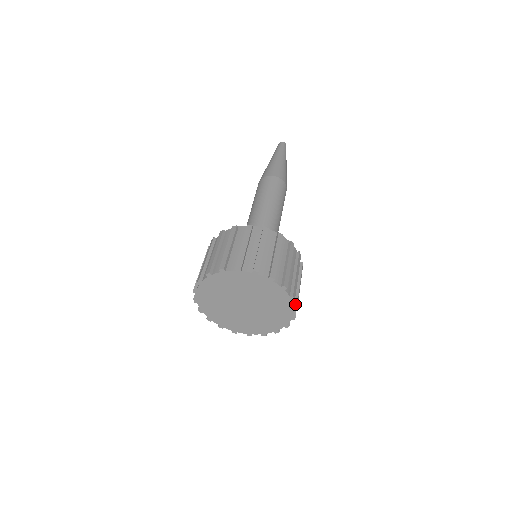
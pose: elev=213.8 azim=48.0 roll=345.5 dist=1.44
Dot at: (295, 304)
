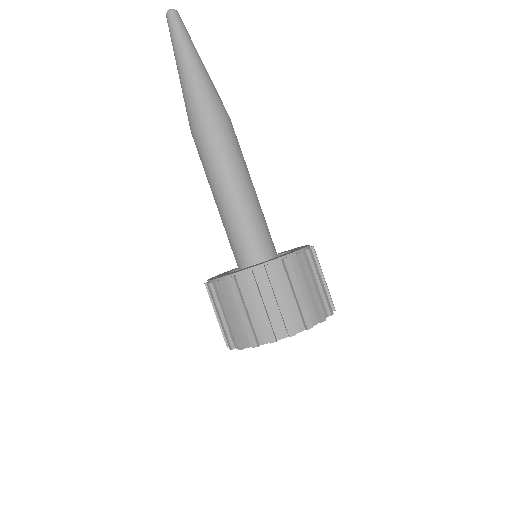
Dot at: (332, 308)
